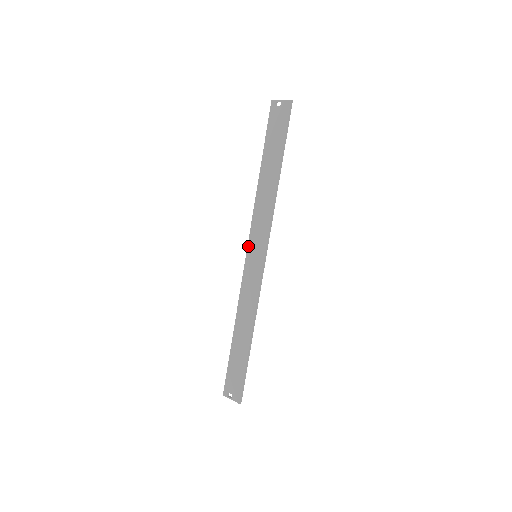
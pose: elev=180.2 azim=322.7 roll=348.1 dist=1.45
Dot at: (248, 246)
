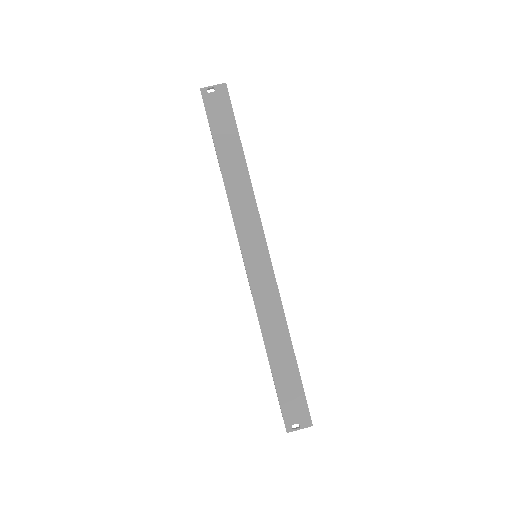
Dot at: (242, 250)
